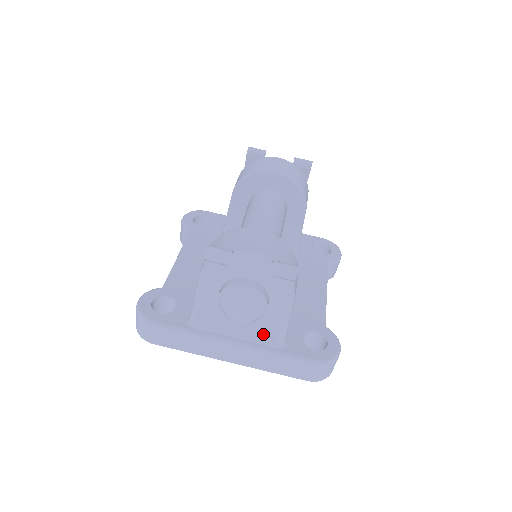
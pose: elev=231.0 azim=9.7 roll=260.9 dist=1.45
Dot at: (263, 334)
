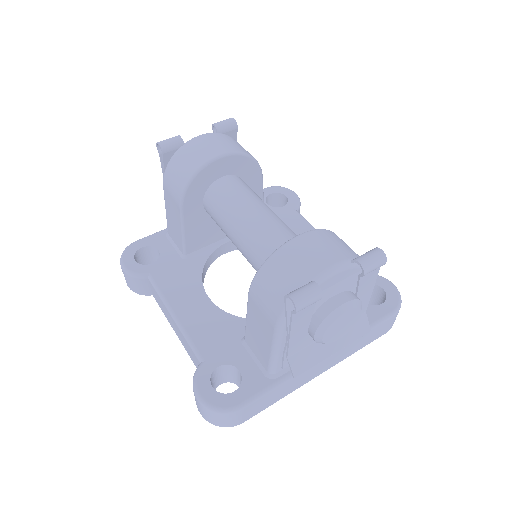
Dot at: (355, 330)
